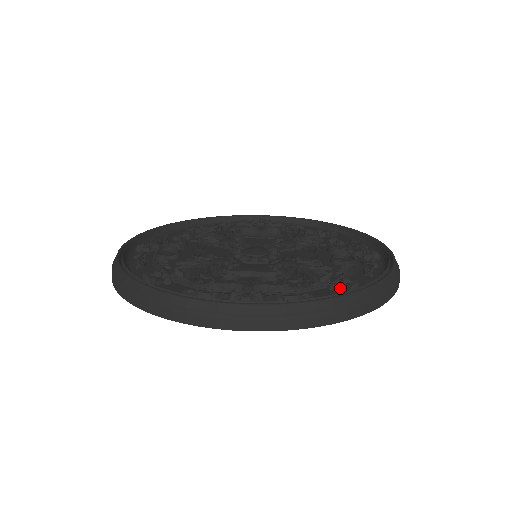
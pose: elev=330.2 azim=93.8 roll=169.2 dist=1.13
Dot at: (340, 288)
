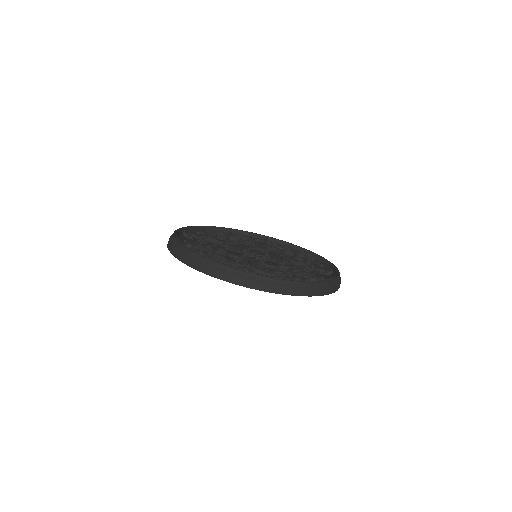
Dot at: (327, 273)
